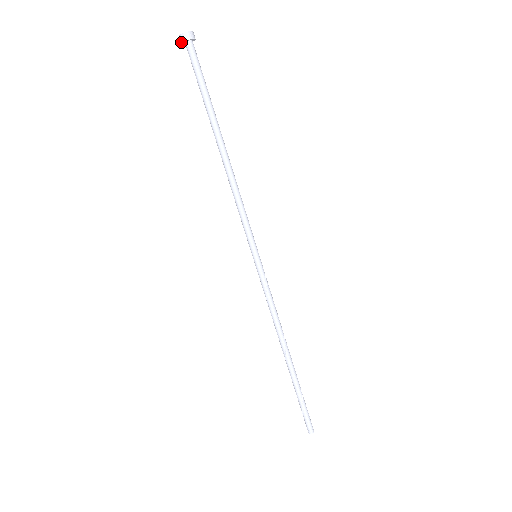
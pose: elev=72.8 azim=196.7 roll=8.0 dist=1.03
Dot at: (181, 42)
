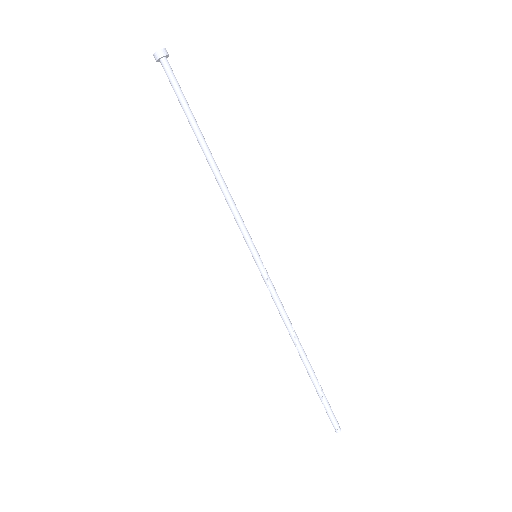
Dot at: (157, 61)
